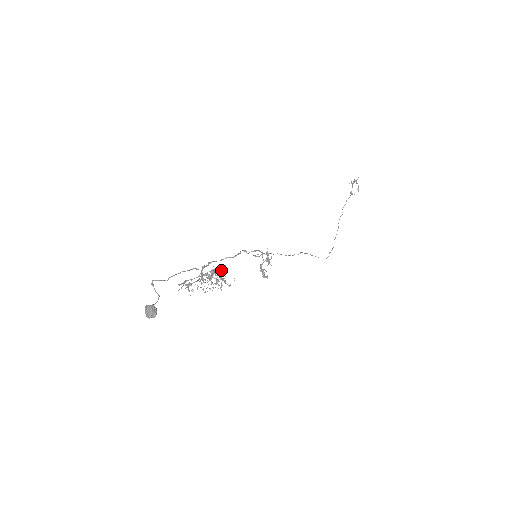
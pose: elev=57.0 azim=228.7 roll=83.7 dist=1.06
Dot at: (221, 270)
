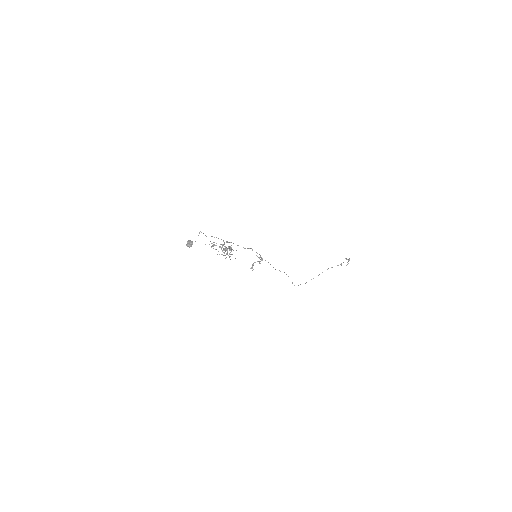
Dot at: (233, 250)
